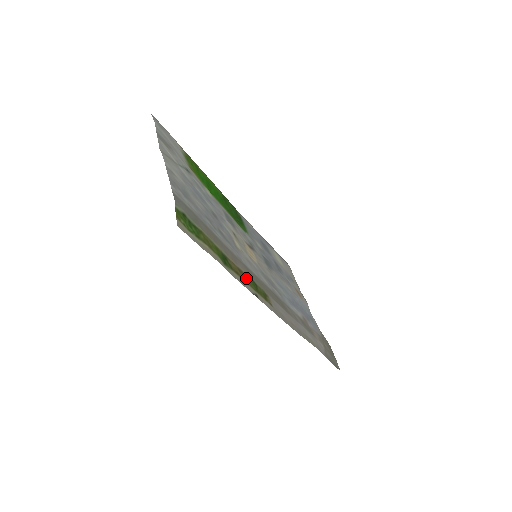
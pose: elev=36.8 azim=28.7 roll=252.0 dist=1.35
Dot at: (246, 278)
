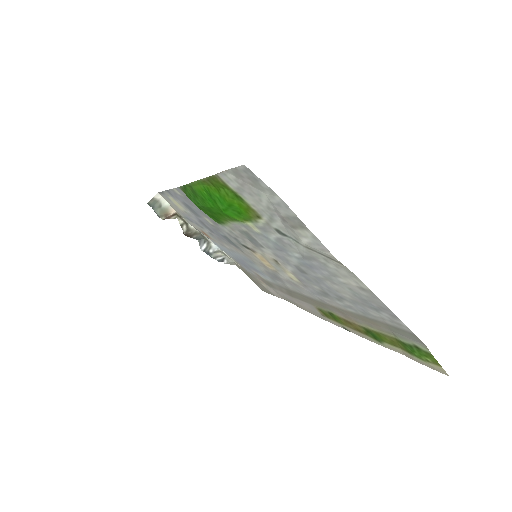
Dot at: (344, 322)
